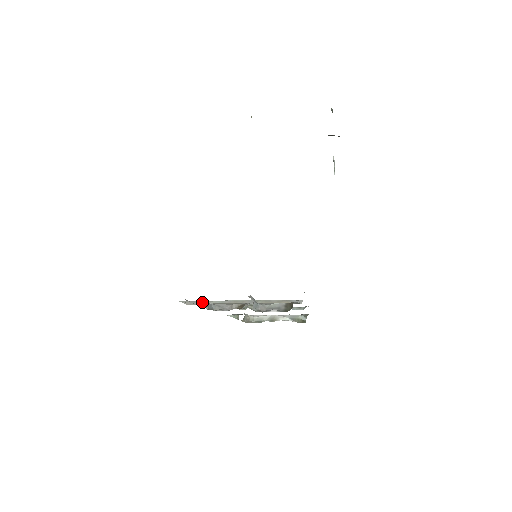
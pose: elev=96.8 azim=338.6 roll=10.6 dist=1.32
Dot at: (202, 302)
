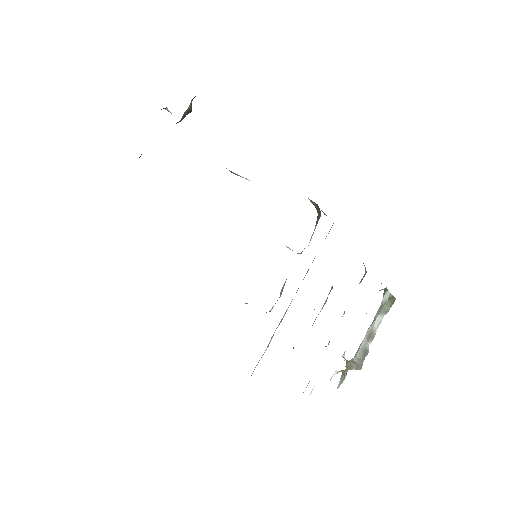
Dot at: (267, 347)
